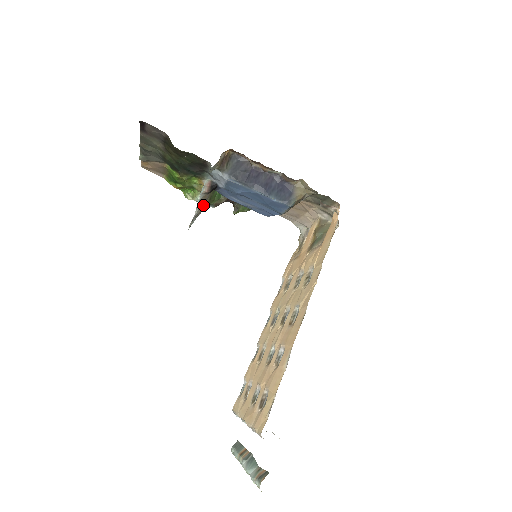
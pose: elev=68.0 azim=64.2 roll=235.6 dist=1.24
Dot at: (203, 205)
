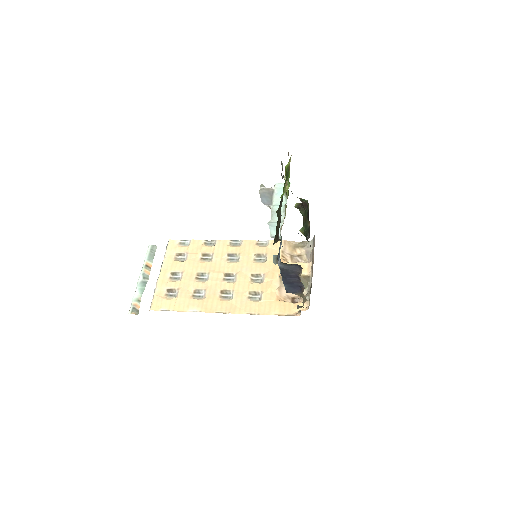
Dot at: occluded
